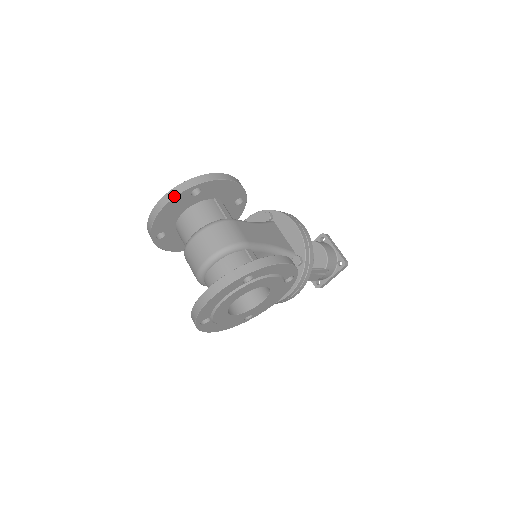
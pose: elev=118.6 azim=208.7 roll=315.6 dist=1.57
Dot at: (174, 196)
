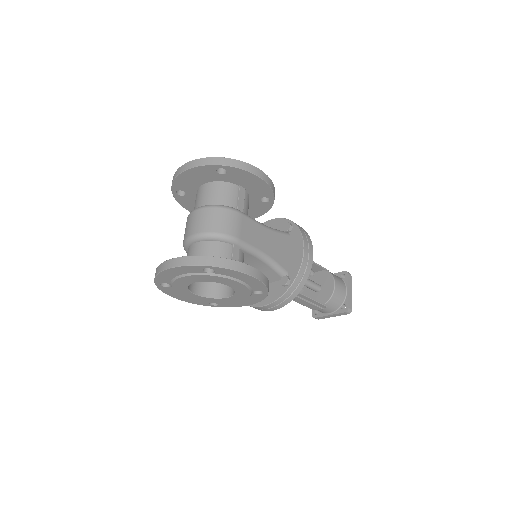
Dot at: (199, 165)
